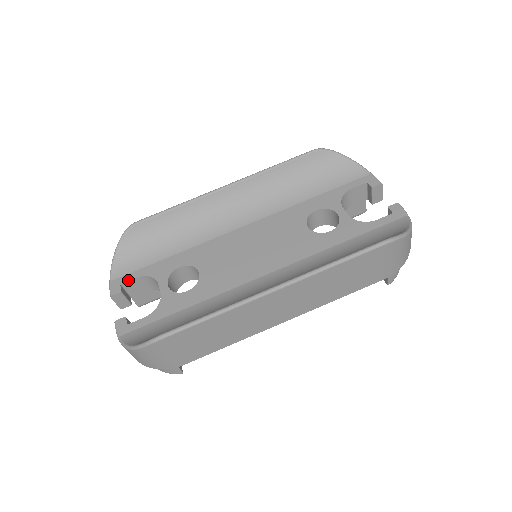
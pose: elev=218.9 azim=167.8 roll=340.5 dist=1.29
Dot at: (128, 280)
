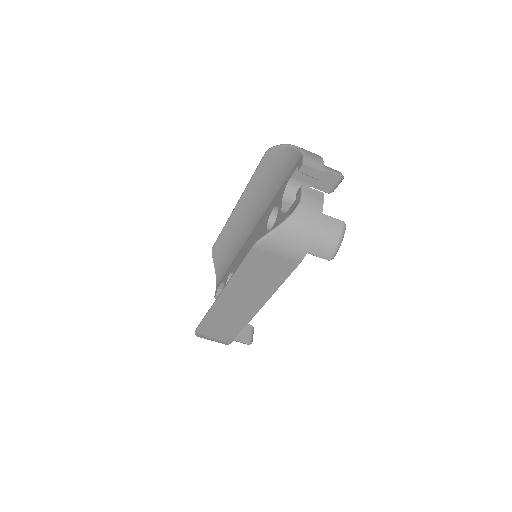
Dot at: (219, 286)
